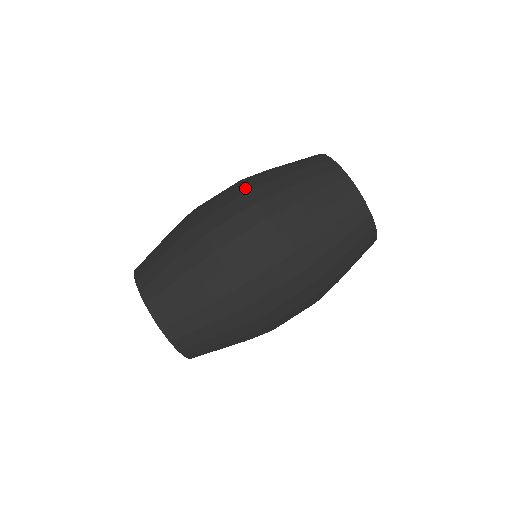
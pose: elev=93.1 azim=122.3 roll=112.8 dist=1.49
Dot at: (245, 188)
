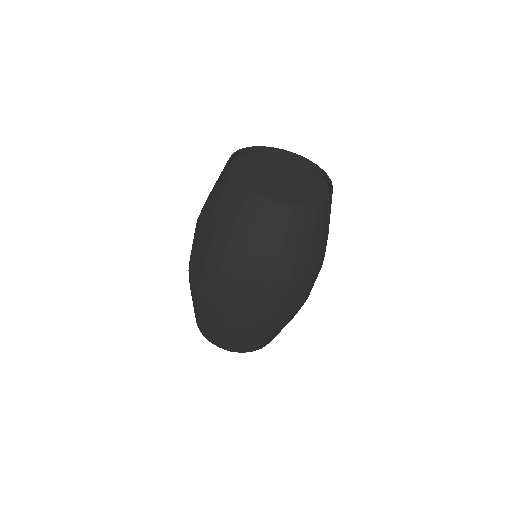
Dot at: (196, 241)
